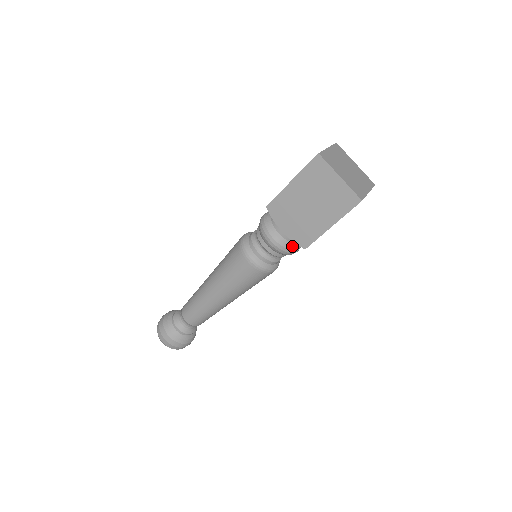
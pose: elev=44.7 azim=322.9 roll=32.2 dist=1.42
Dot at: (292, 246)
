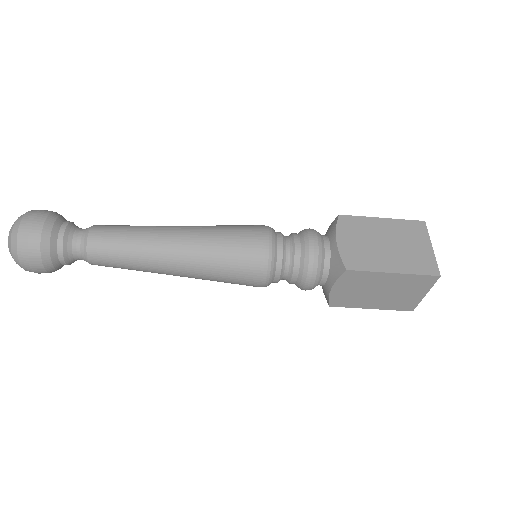
Dot at: (321, 267)
